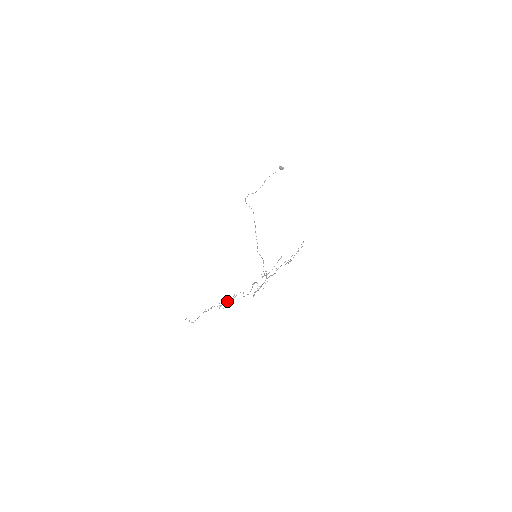
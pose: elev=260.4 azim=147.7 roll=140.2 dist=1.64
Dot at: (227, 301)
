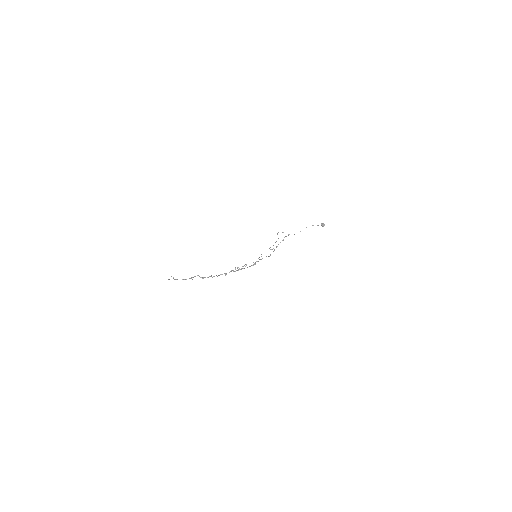
Dot at: (211, 276)
